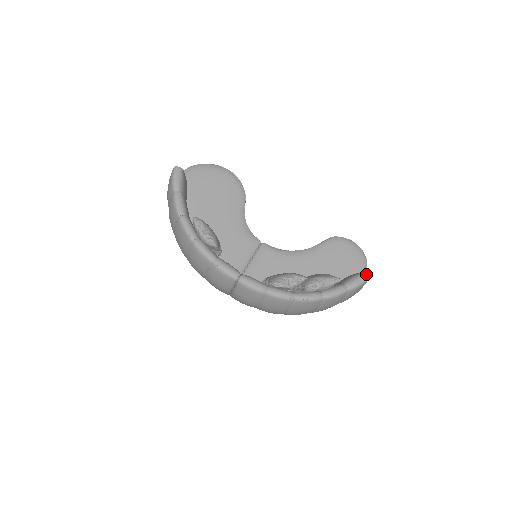
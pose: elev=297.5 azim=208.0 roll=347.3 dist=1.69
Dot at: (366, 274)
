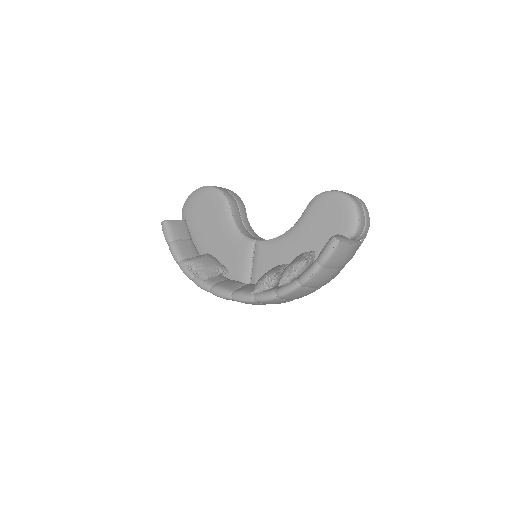
Dot at: (334, 238)
